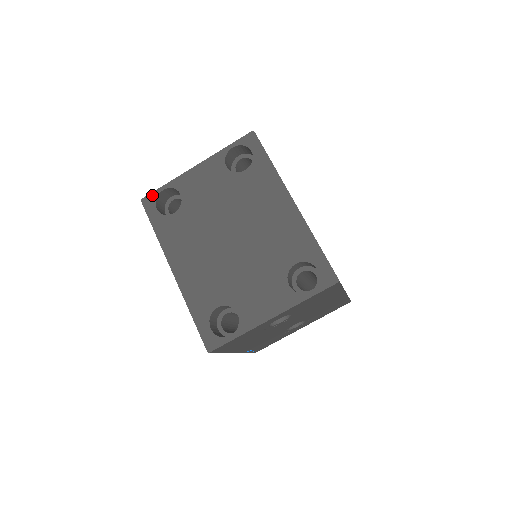
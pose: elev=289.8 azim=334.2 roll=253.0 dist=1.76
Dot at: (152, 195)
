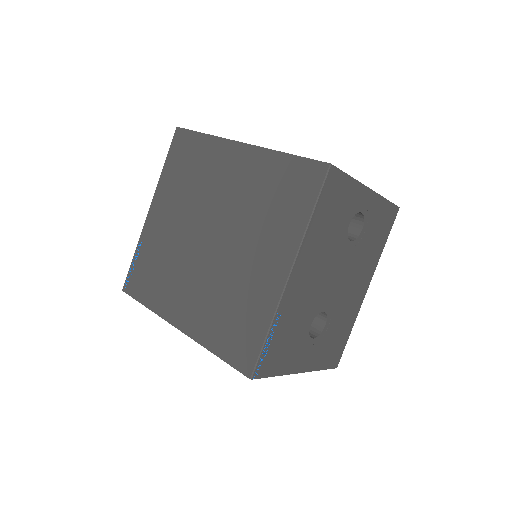
Dot at: occluded
